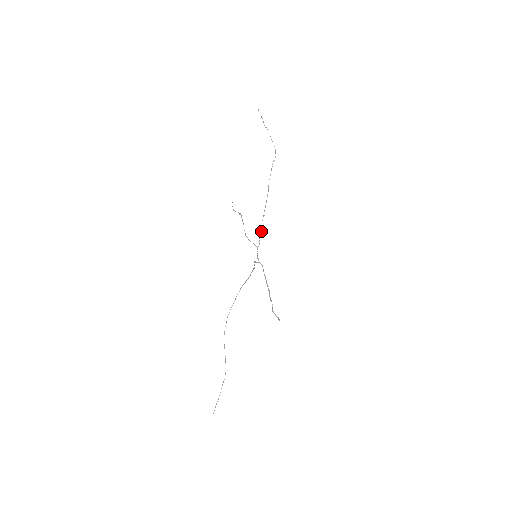
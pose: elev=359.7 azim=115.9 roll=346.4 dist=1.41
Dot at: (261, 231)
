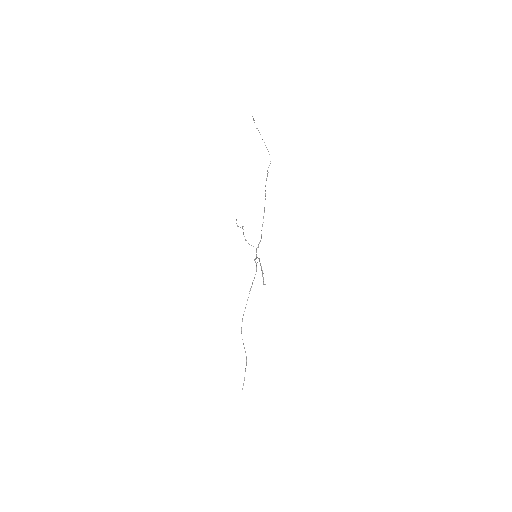
Dot at: (261, 237)
